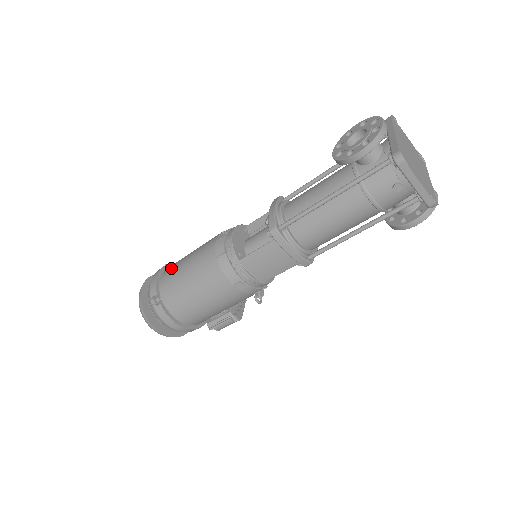
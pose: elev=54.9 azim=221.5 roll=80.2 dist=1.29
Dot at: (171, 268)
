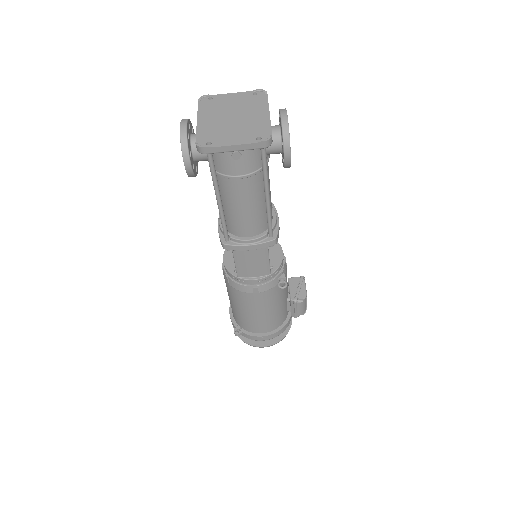
Dot at: occluded
